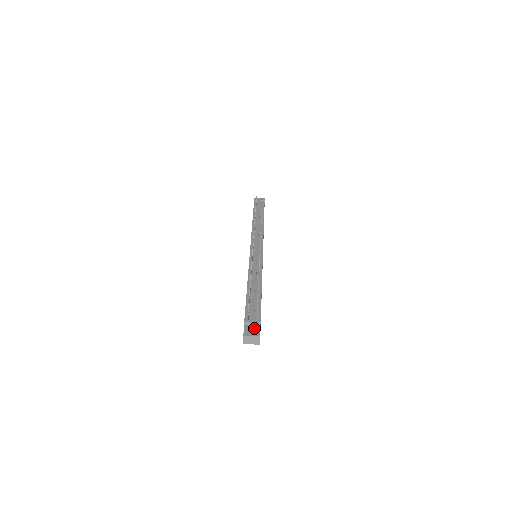
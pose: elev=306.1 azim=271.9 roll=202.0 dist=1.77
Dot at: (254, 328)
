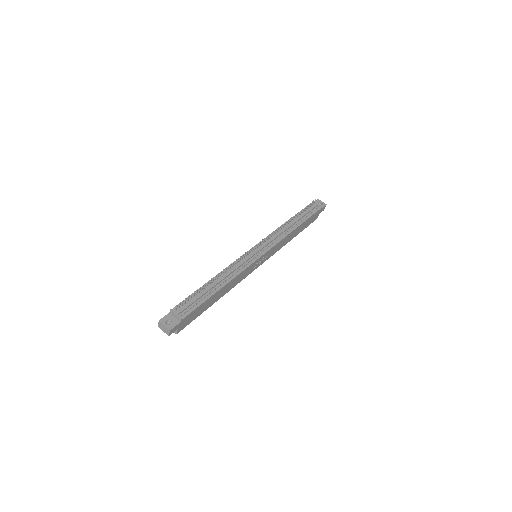
Dot at: (174, 320)
